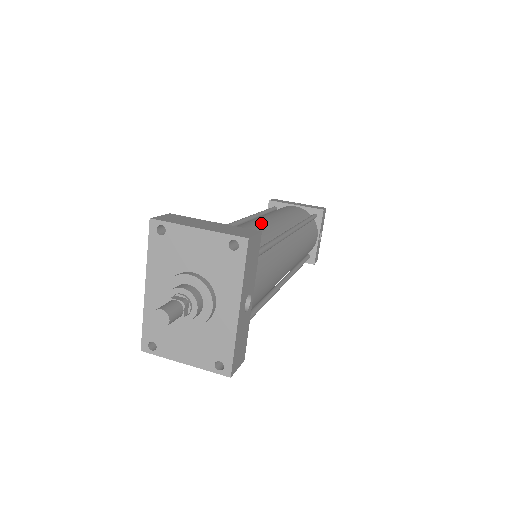
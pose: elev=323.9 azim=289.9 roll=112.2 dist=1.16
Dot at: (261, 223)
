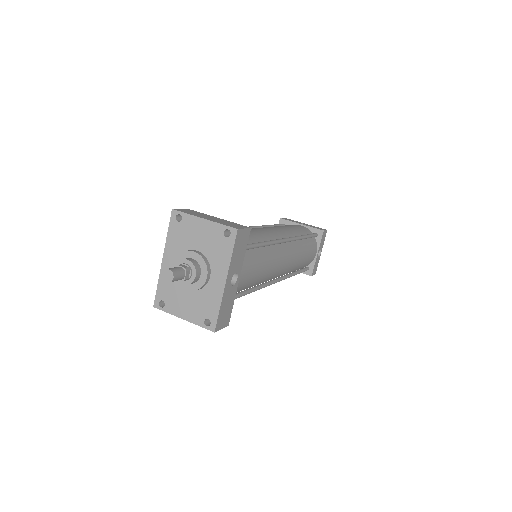
Dot at: (262, 230)
